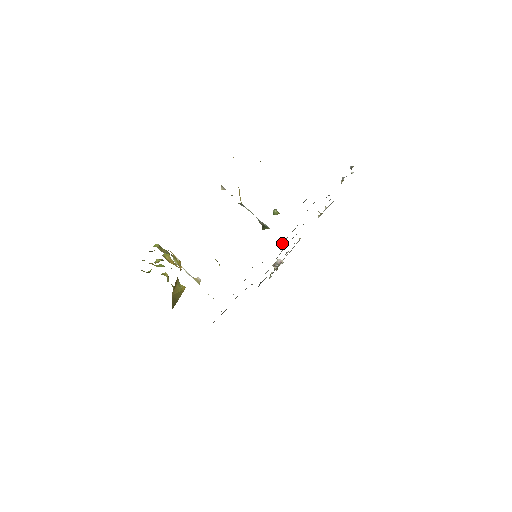
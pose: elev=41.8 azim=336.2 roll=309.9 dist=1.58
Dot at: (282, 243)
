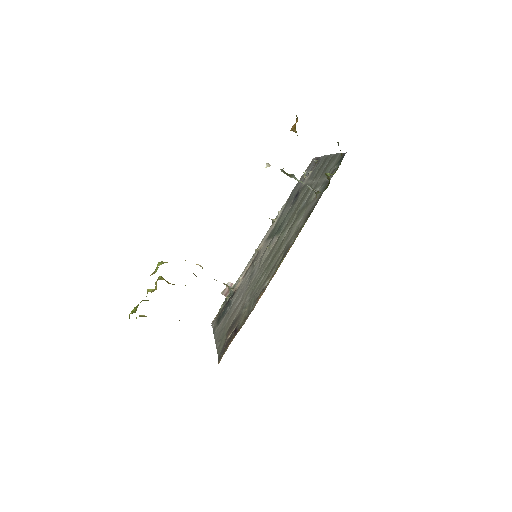
Dot at: (286, 231)
